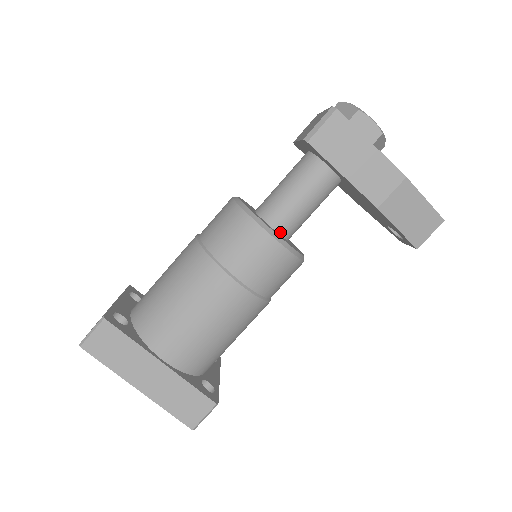
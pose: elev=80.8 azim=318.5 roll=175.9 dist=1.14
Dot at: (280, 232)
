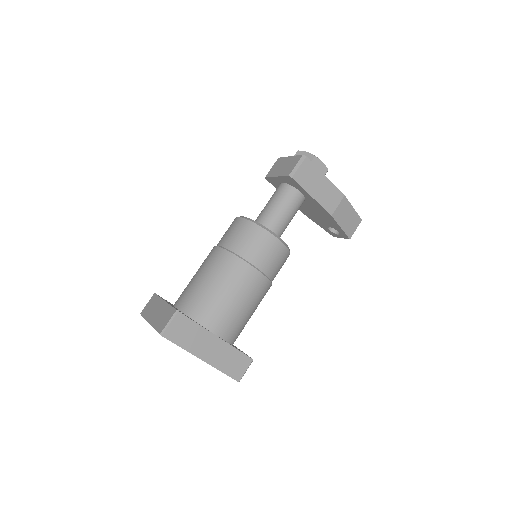
Dot at: occluded
